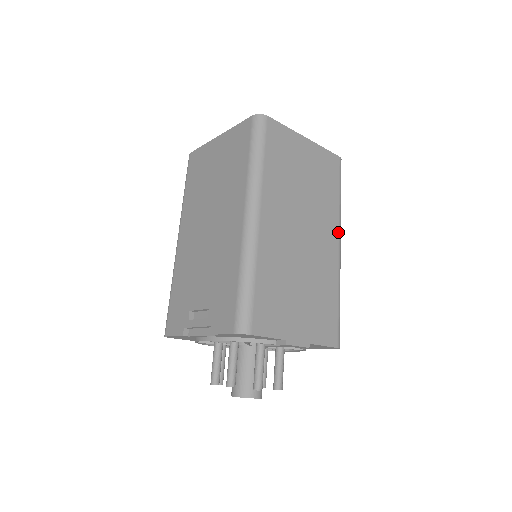
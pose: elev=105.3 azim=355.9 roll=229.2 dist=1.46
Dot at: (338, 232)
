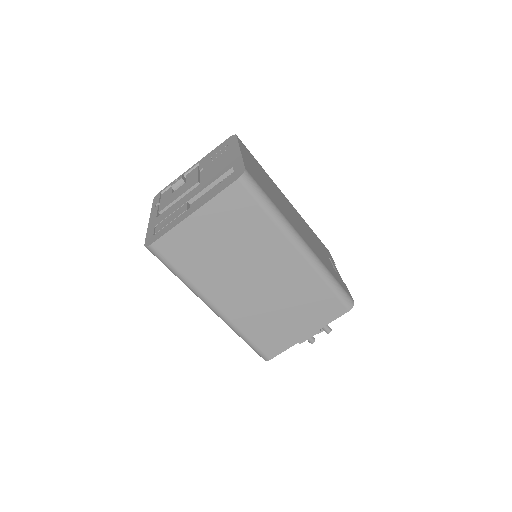
Dot at: (290, 243)
